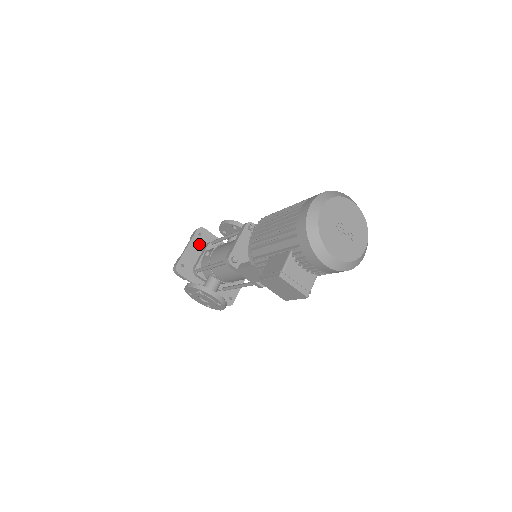
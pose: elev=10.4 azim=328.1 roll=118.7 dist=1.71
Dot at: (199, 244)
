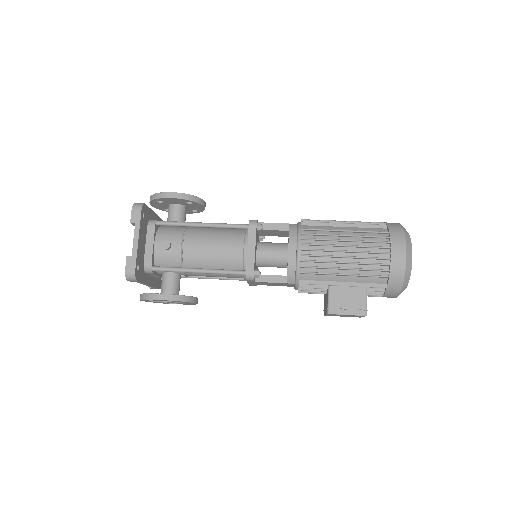
Dot at: (144, 229)
